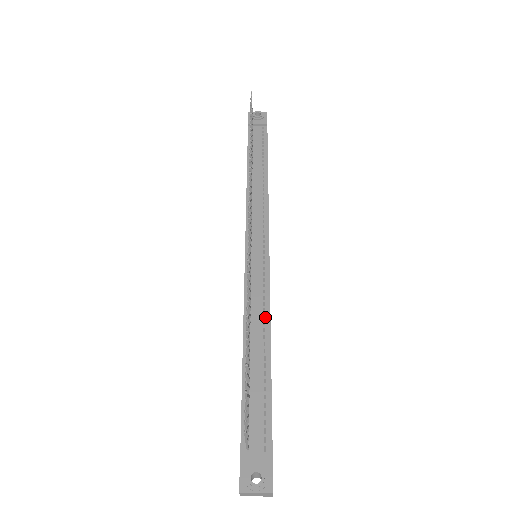
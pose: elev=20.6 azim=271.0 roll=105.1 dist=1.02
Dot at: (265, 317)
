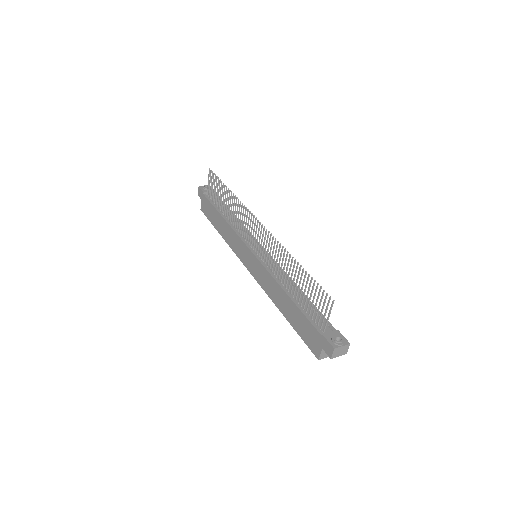
Dot at: occluded
